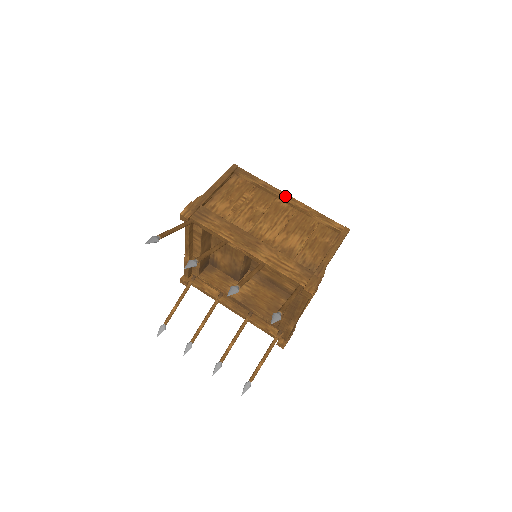
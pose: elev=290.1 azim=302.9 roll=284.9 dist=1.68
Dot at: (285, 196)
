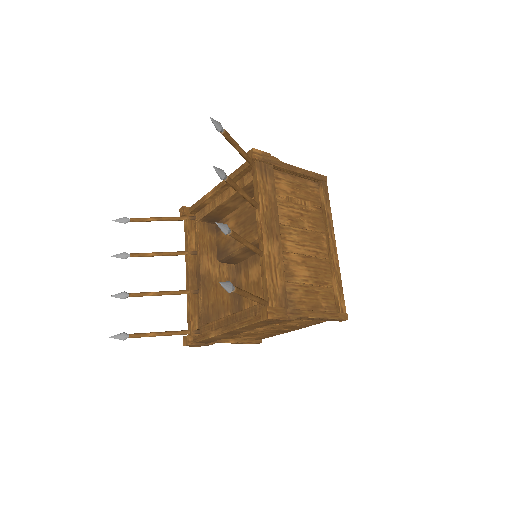
Dot at: (333, 240)
